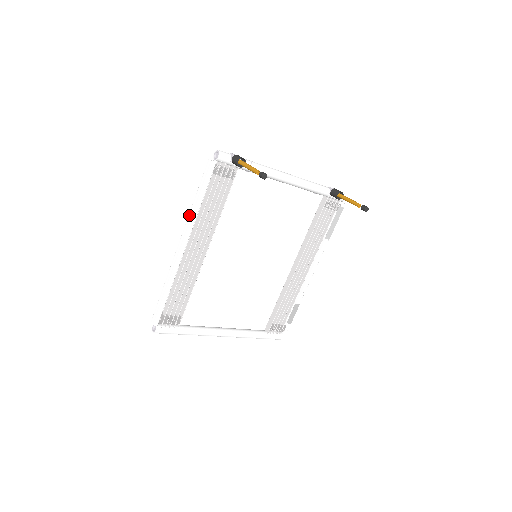
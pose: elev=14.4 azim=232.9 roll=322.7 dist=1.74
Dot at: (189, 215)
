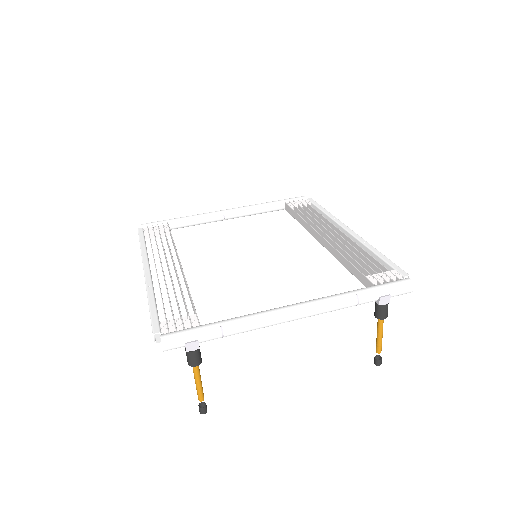
Dot at: occluded
